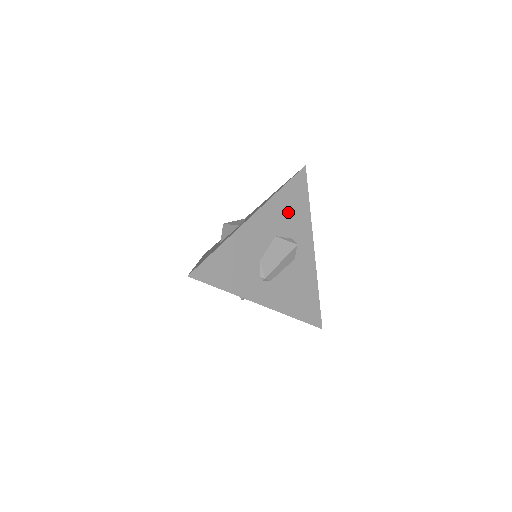
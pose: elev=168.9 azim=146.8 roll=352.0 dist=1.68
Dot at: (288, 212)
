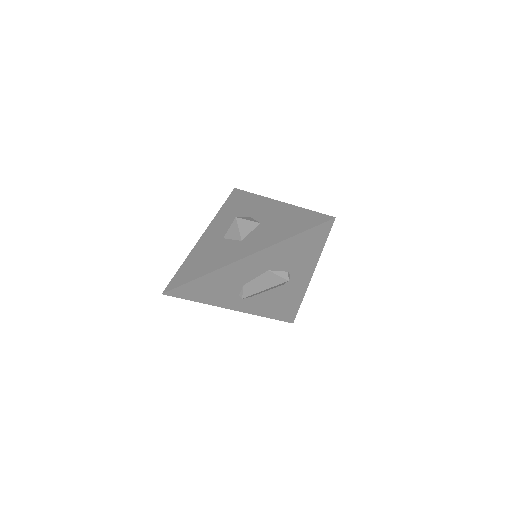
Dot at: (292, 254)
